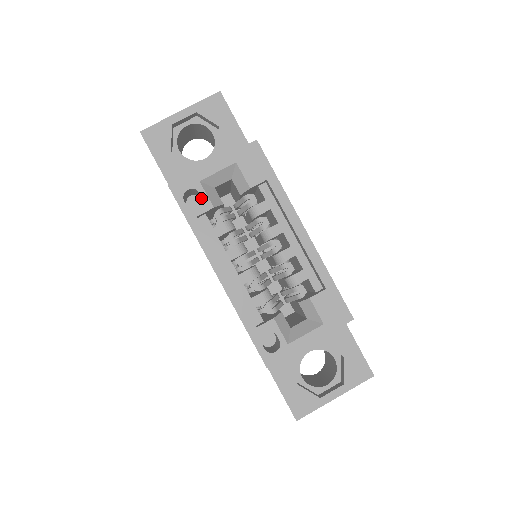
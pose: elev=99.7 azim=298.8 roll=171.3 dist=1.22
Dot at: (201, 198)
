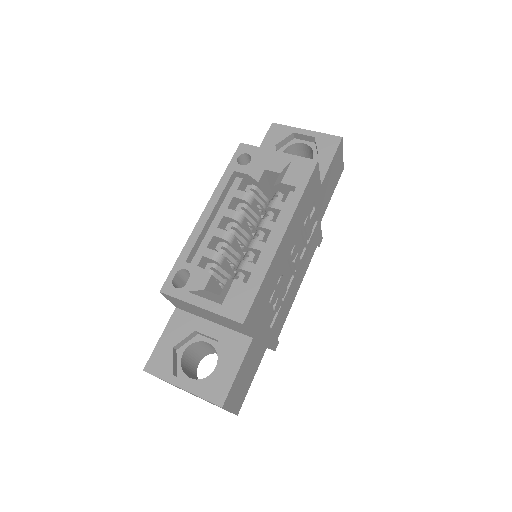
Dot at: (248, 164)
